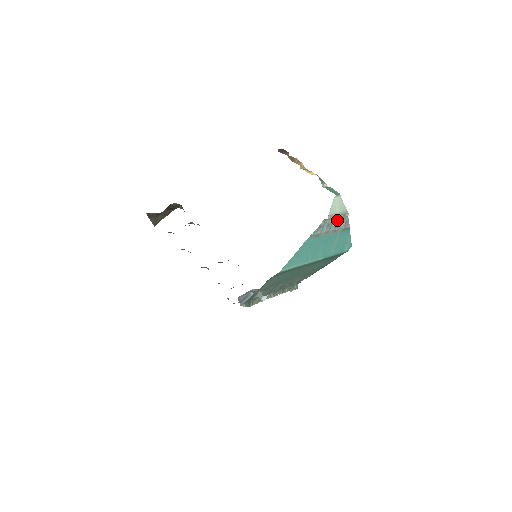
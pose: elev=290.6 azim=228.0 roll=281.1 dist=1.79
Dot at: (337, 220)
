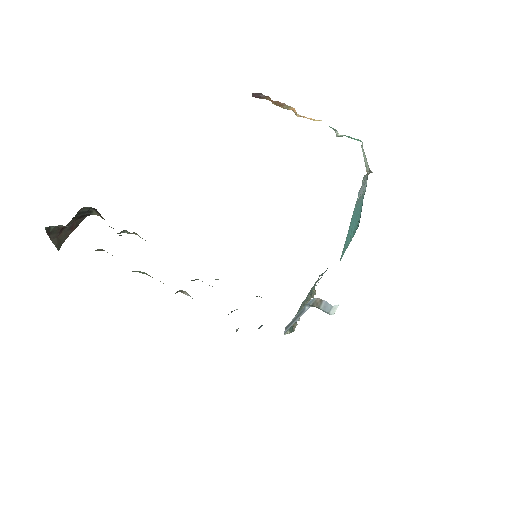
Dot at: (365, 179)
